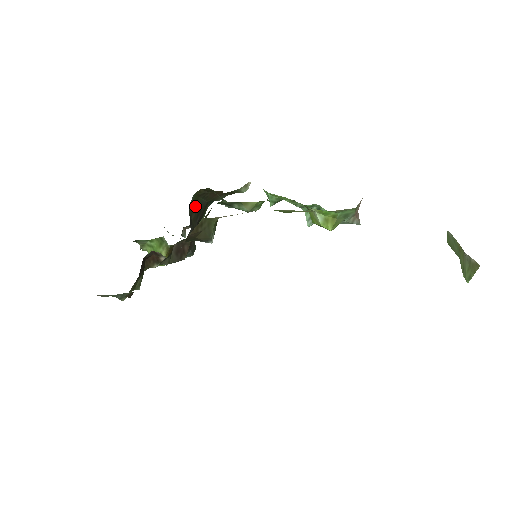
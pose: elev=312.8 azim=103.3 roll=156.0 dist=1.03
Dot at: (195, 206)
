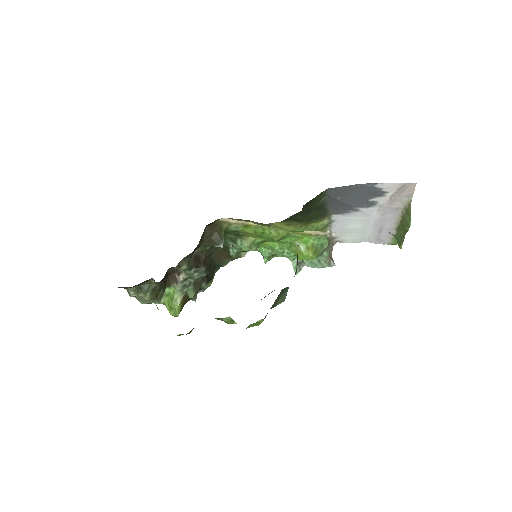
Dot at: occluded
